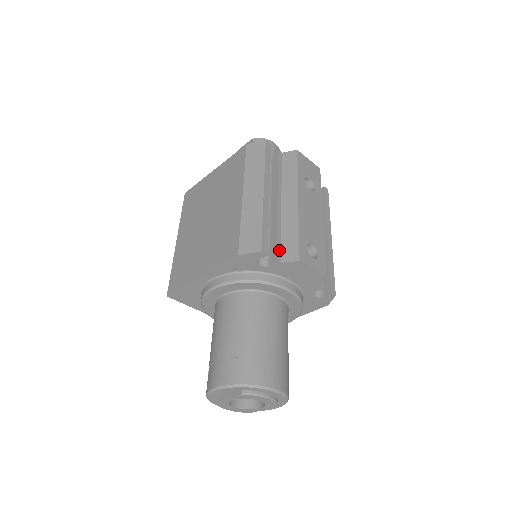
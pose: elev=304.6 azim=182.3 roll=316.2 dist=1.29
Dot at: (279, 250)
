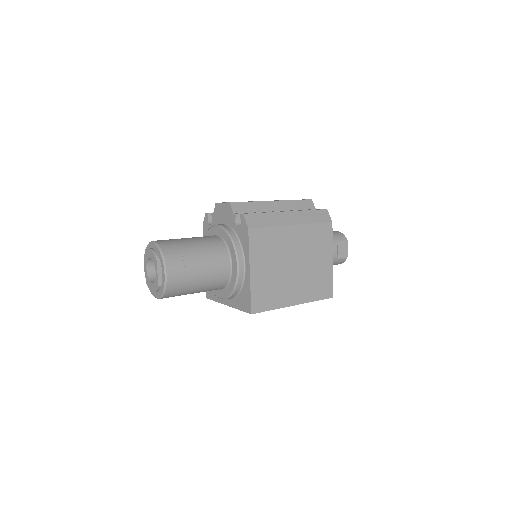
Dot at: occluded
